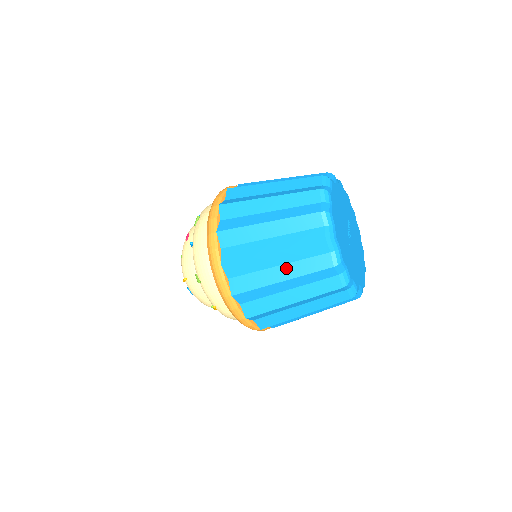
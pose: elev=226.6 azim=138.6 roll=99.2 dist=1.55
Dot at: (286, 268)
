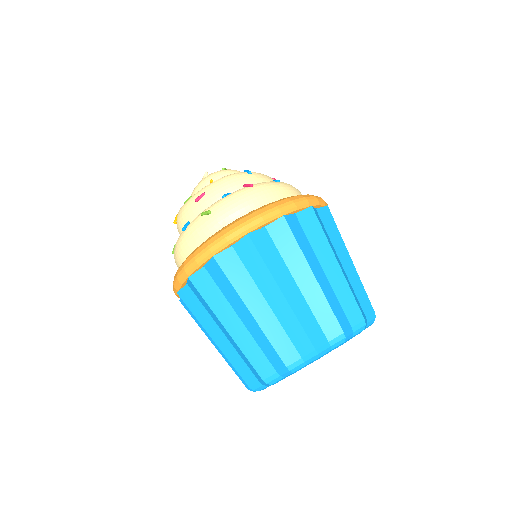
Dot at: occluded
